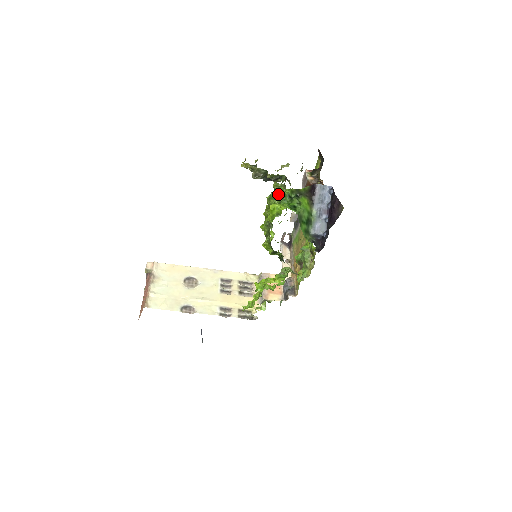
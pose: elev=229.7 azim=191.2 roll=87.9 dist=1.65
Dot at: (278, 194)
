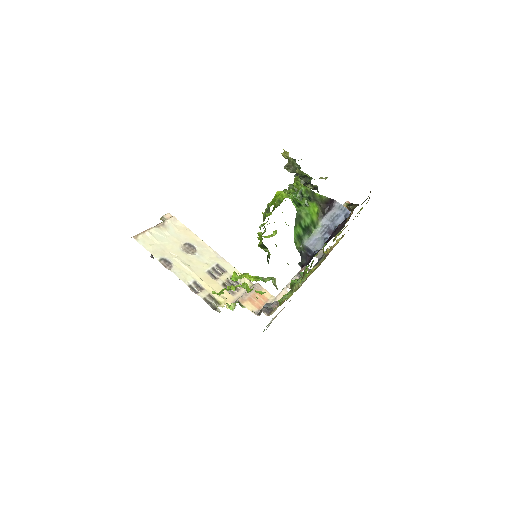
Dot at: (293, 187)
